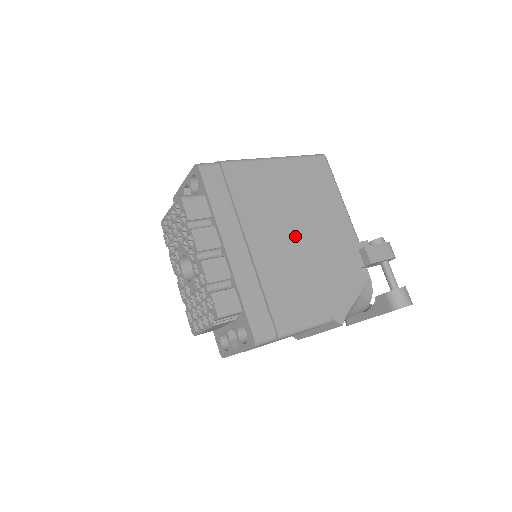
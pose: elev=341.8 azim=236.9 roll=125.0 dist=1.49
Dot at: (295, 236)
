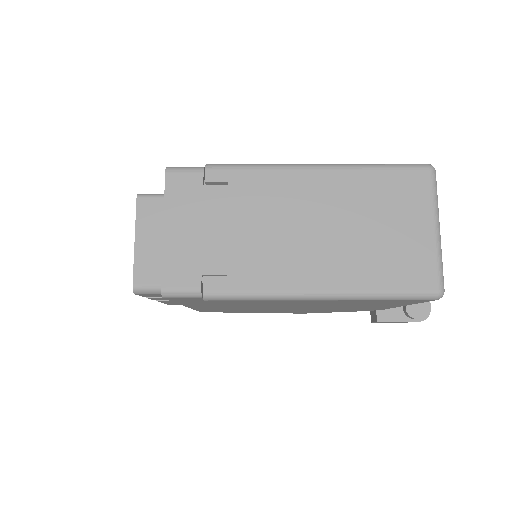
Dot at: (289, 308)
